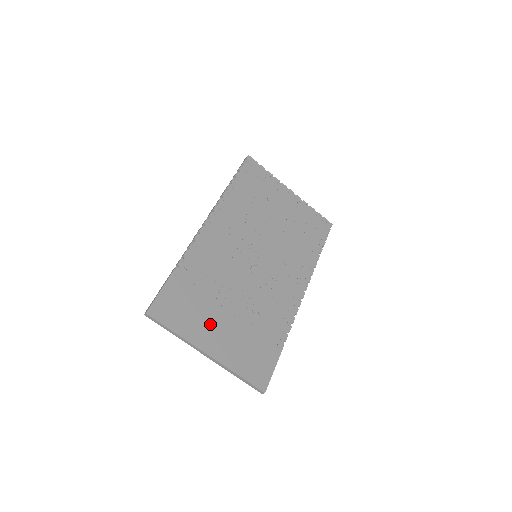
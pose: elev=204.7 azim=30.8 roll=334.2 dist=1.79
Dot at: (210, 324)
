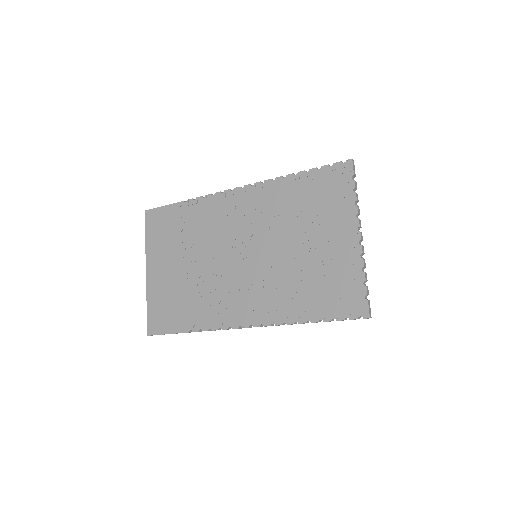
Dot at: (165, 257)
